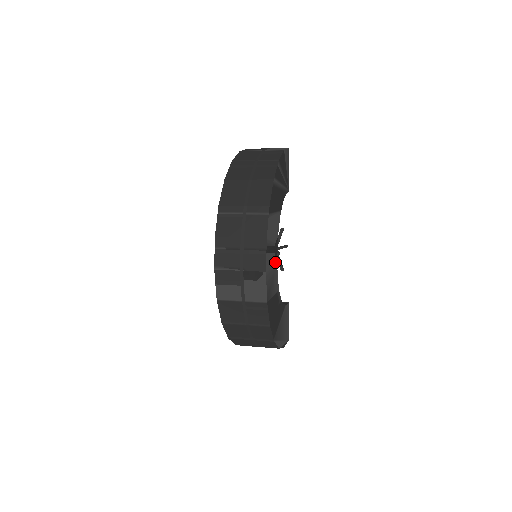
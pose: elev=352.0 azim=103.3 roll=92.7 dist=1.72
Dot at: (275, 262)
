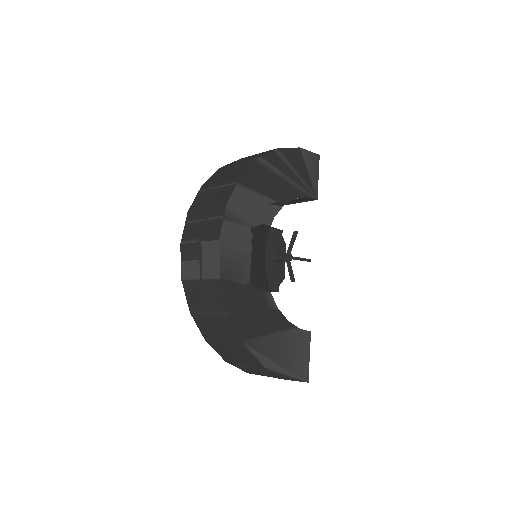
Dot at: (257, 250)
